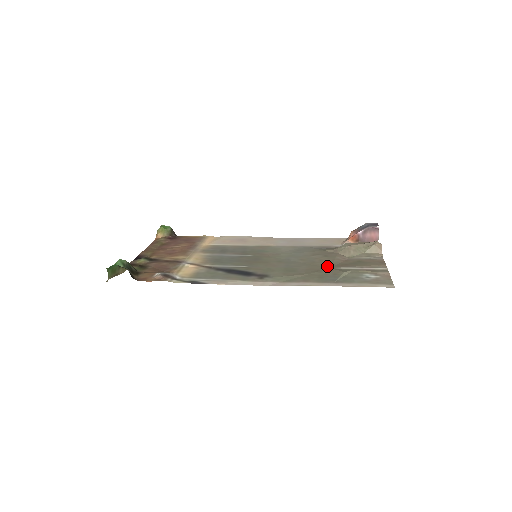
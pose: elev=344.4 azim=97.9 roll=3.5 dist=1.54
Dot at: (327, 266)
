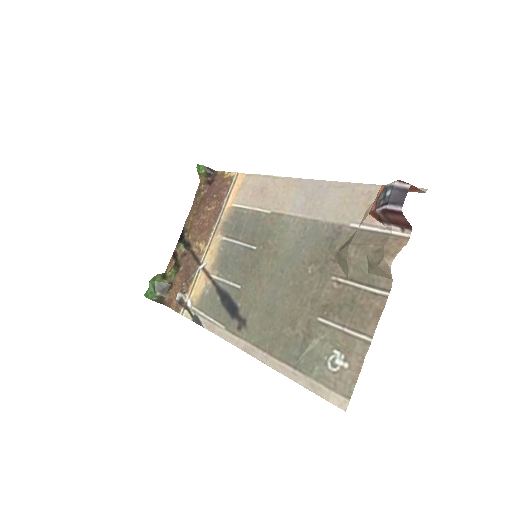
Dot at: (308, 309)
